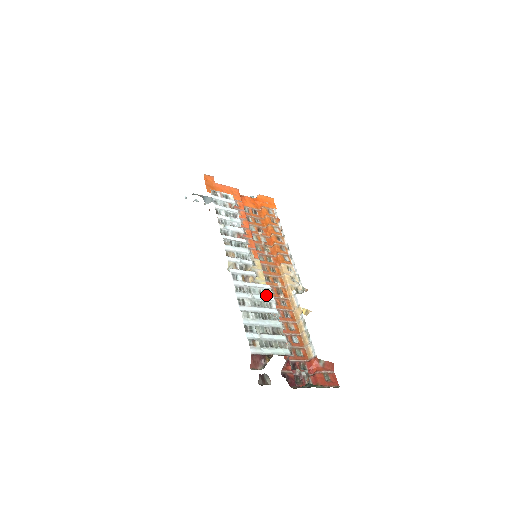
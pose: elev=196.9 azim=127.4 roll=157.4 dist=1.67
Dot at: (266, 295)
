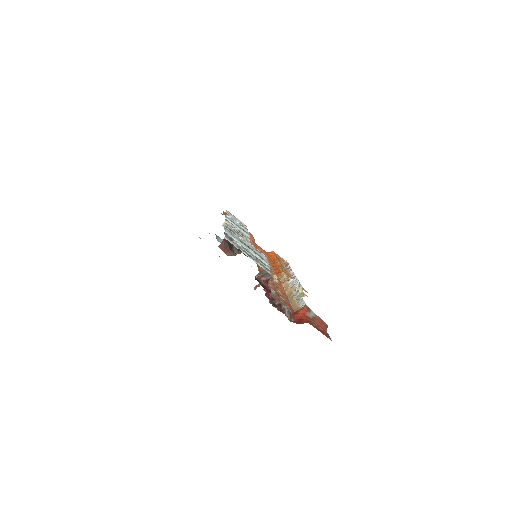
Dot at: (258, 252)
